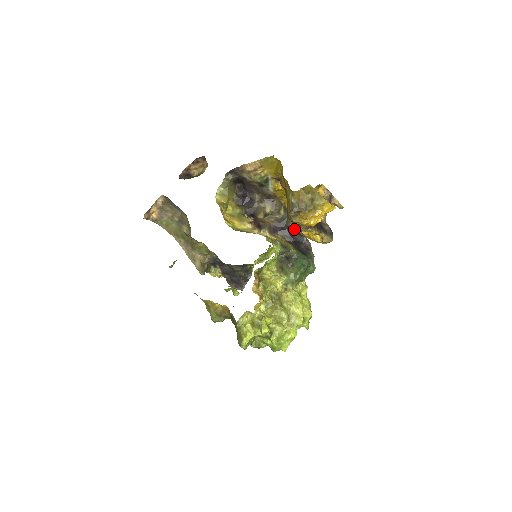
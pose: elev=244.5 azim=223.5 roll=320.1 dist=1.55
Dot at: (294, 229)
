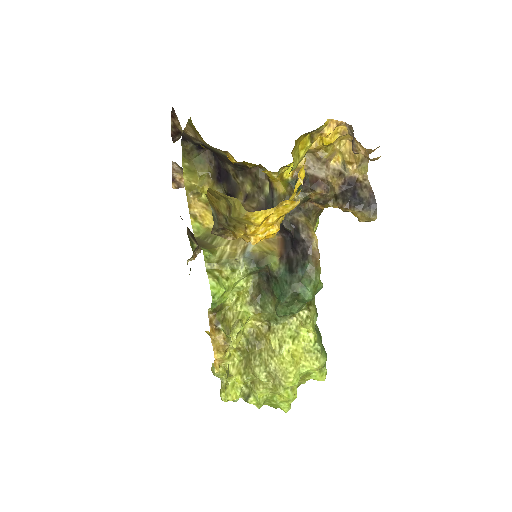
Dot at: occluded
